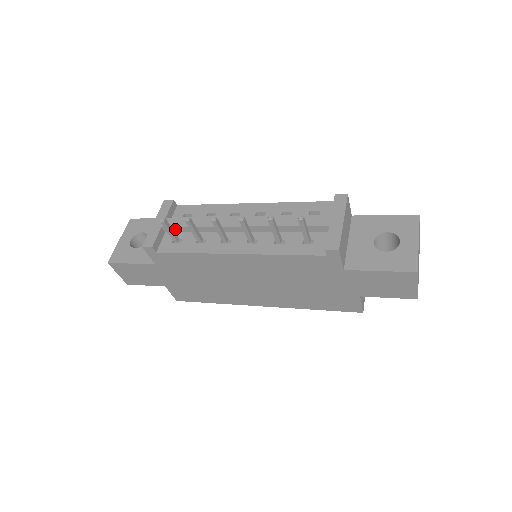
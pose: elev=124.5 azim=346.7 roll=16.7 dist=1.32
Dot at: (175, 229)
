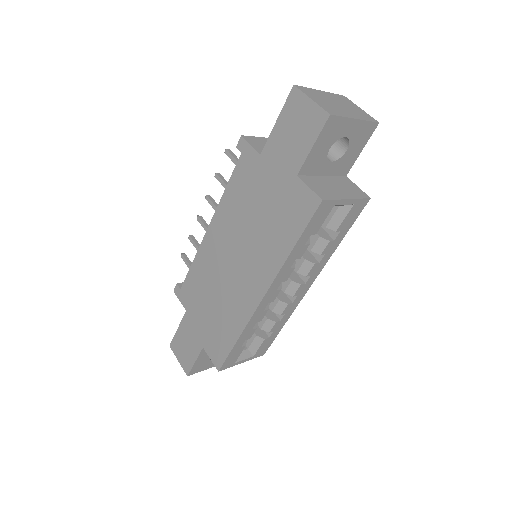
Dot at: occluded
